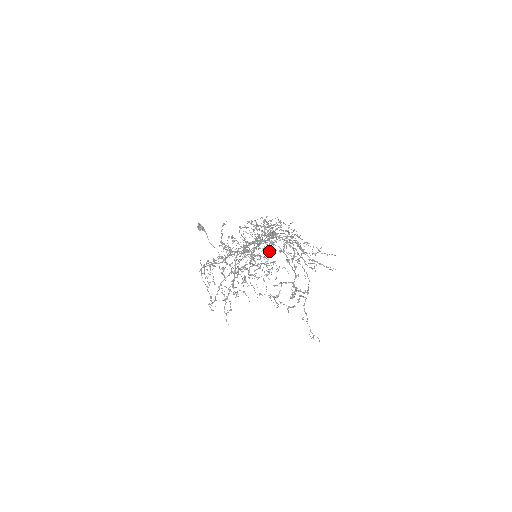
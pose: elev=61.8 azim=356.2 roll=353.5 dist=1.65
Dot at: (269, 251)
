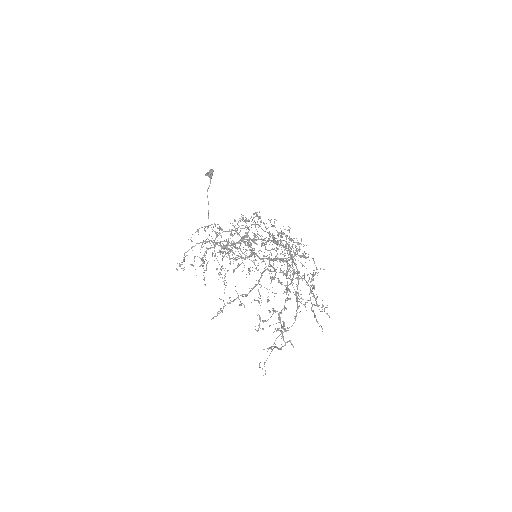
Dot at: occluded
